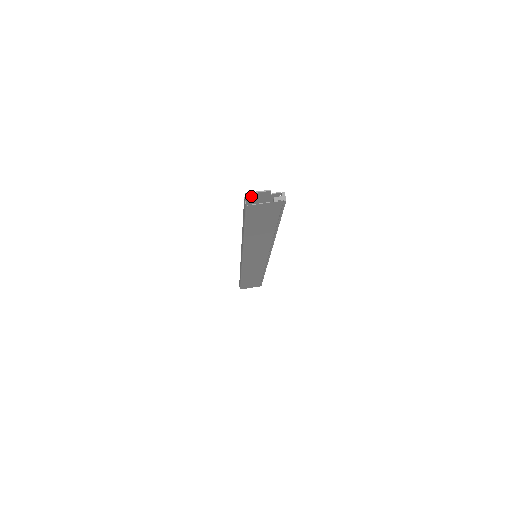
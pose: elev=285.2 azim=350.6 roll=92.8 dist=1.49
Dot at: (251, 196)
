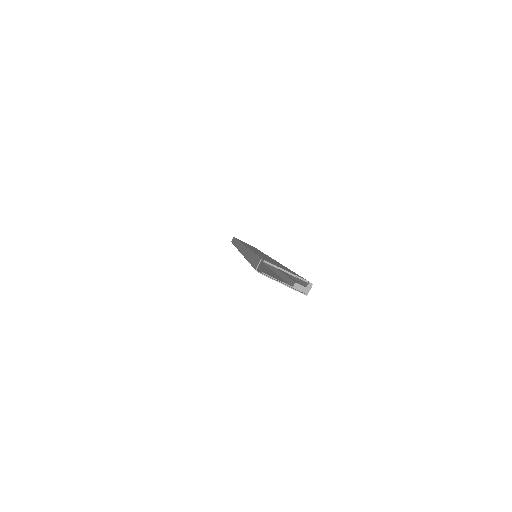
Dot at: (270, 264)
